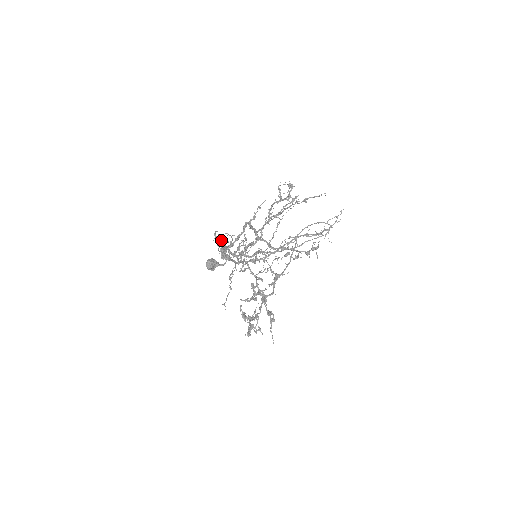
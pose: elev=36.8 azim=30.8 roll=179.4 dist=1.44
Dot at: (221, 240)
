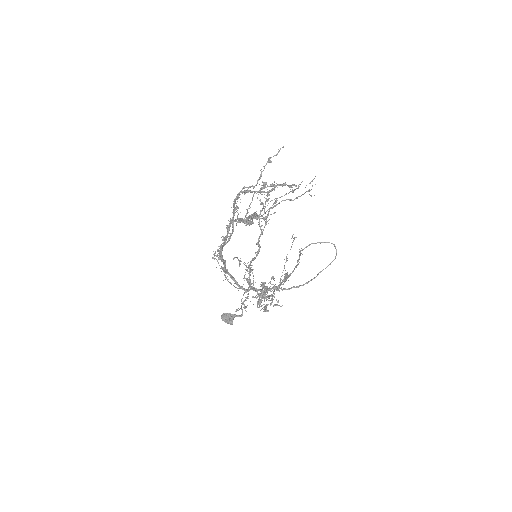
Dot at: (226, 278)
